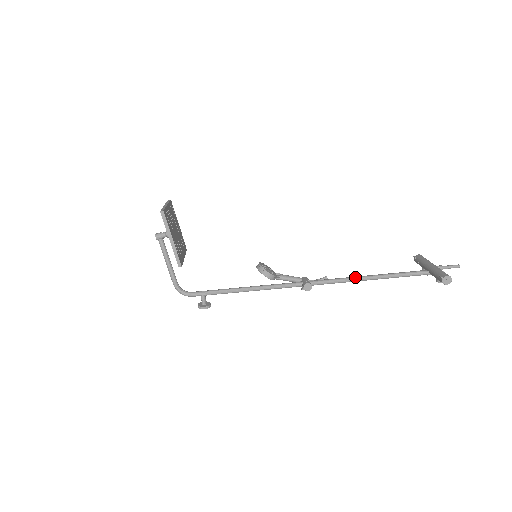
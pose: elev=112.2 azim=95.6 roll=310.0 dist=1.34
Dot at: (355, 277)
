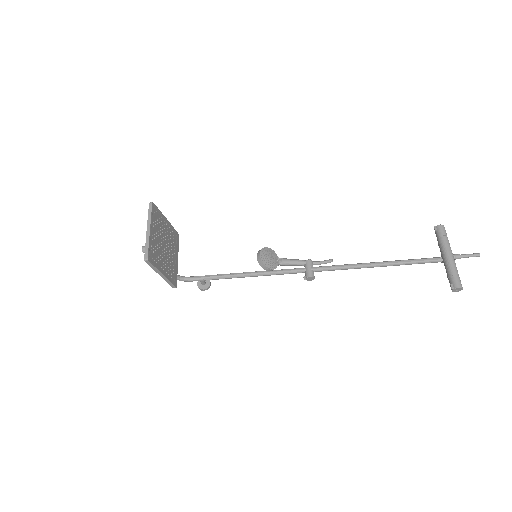
Dot at: (362, 265)
